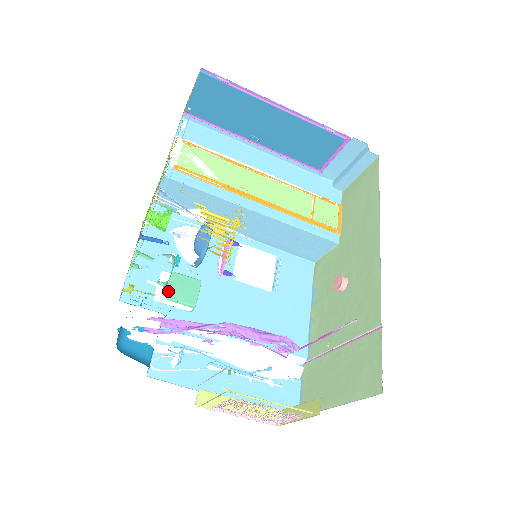
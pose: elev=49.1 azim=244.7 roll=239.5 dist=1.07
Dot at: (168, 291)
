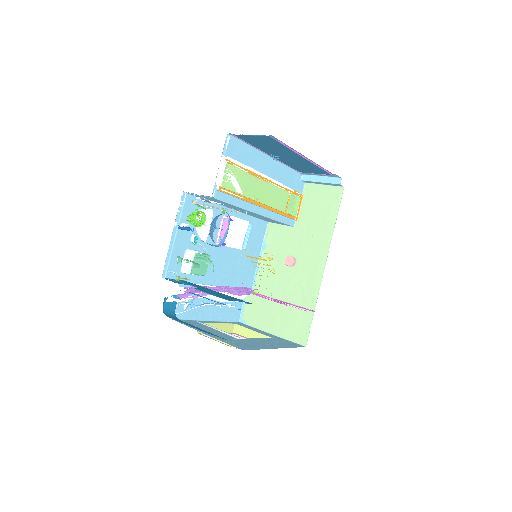
Dot at: (192, 268)
